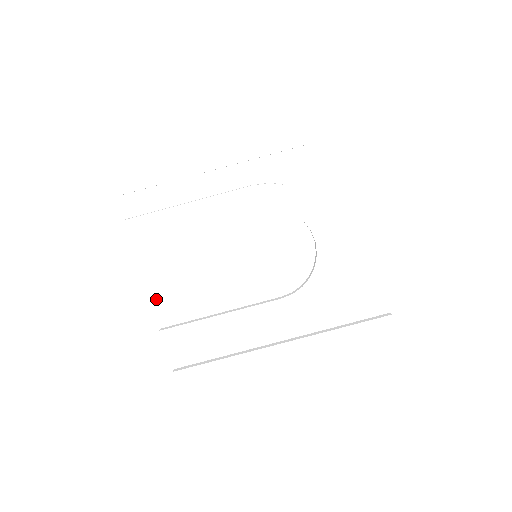
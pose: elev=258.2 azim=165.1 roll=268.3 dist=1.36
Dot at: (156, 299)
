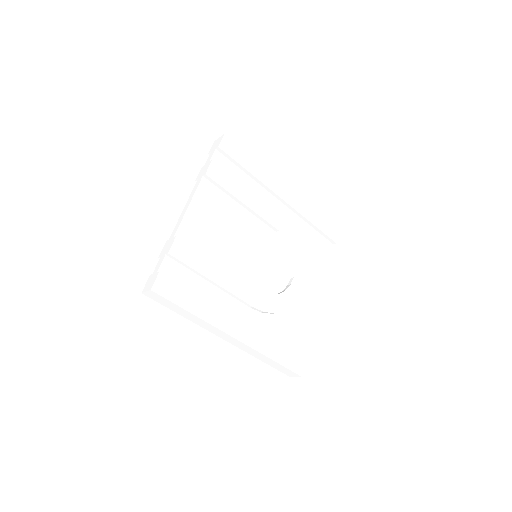
Dot at: (188, 218)
